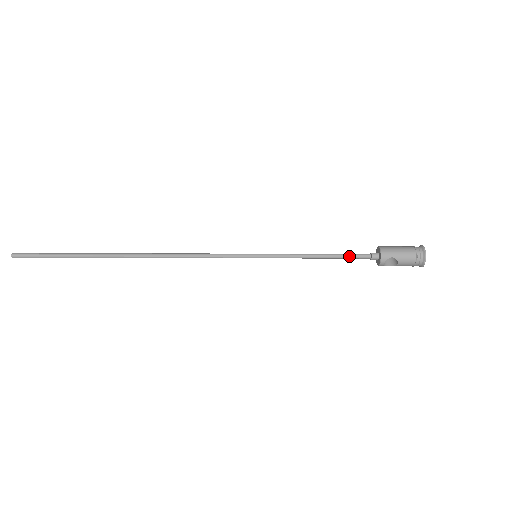
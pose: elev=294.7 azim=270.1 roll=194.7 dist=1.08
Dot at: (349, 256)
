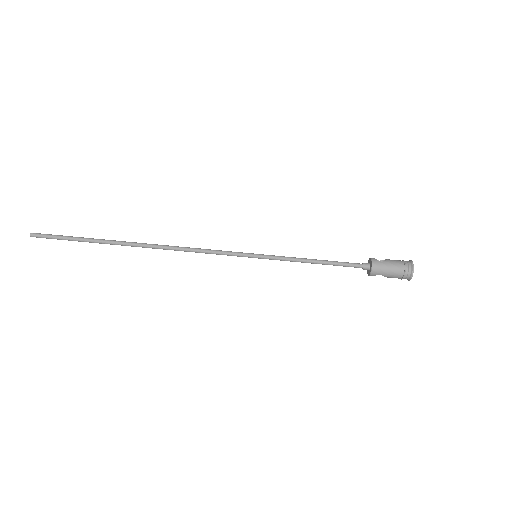
Dot at: occluded
